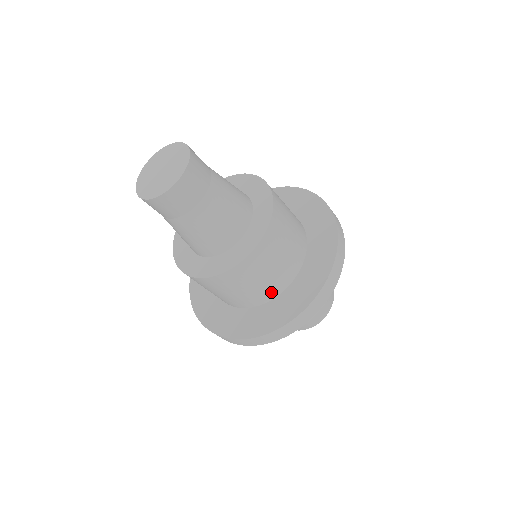
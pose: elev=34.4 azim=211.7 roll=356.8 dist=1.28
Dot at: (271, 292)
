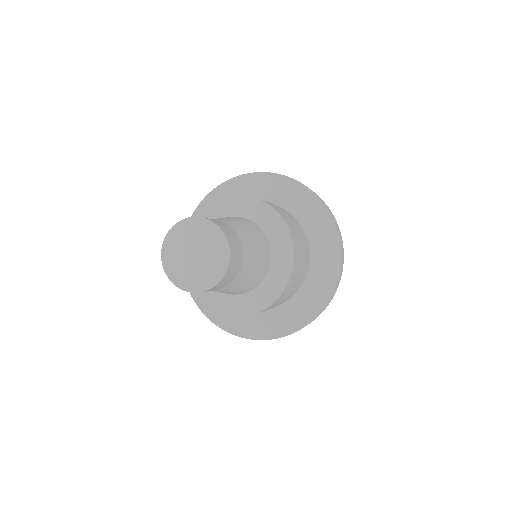
Dot at: (298, 287)
